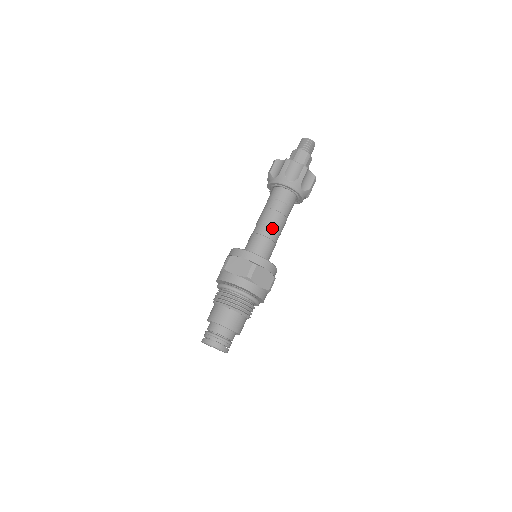
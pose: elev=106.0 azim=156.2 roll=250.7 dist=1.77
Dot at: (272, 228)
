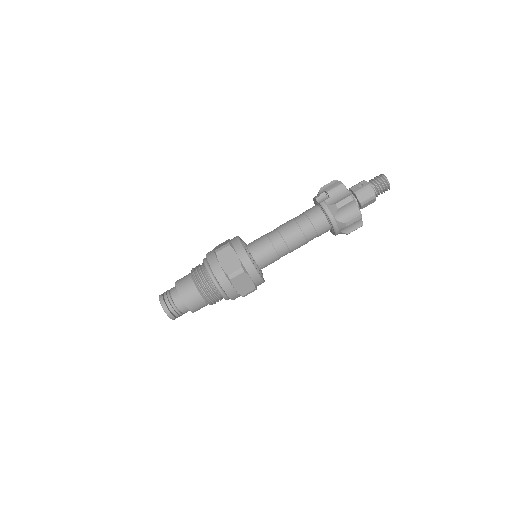
Dot at: (290, 252)
